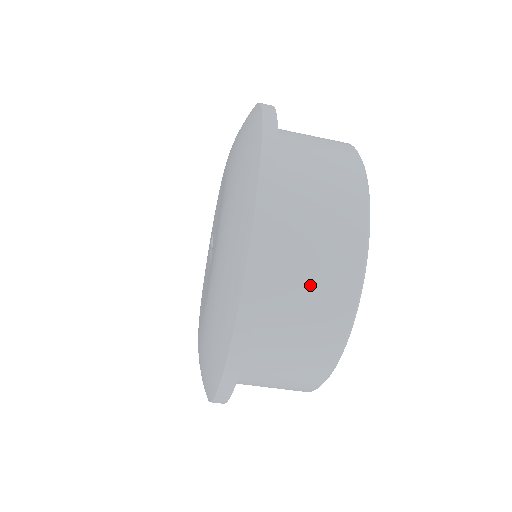
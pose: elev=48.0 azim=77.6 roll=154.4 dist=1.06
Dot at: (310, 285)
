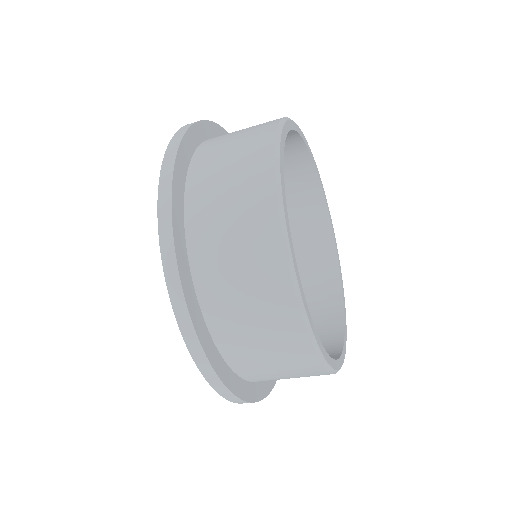
Dot at: occluded
